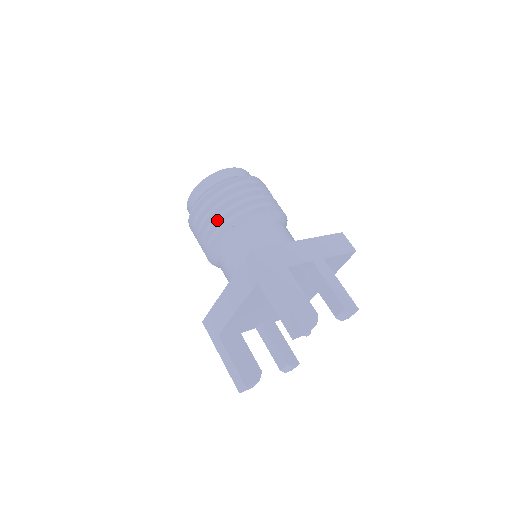
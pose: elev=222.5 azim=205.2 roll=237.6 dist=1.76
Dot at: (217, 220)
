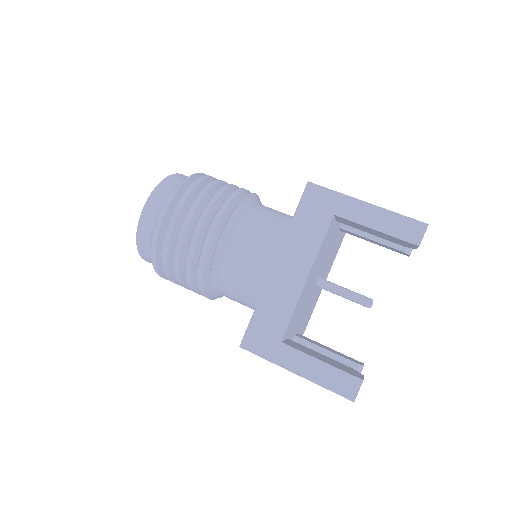
Dot at: (211, 206)
